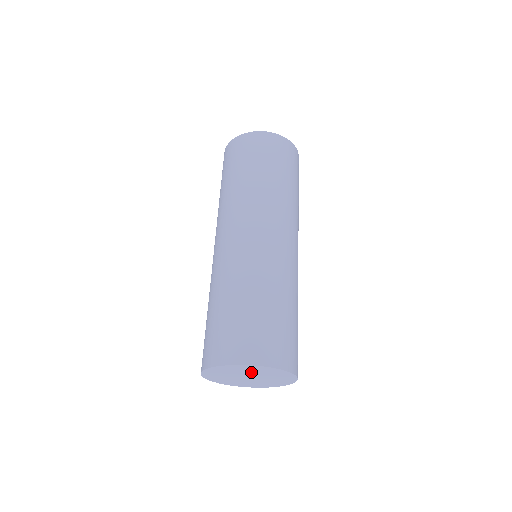
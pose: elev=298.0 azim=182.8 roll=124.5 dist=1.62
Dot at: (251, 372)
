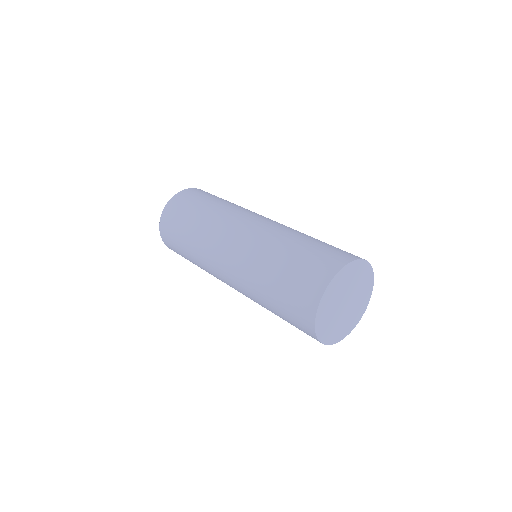
Dot at: (345, 287)
